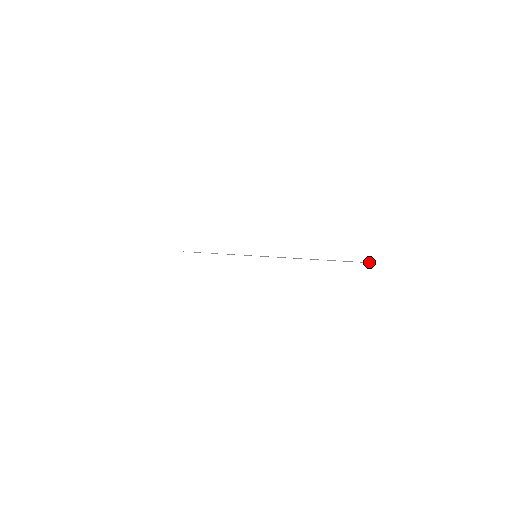
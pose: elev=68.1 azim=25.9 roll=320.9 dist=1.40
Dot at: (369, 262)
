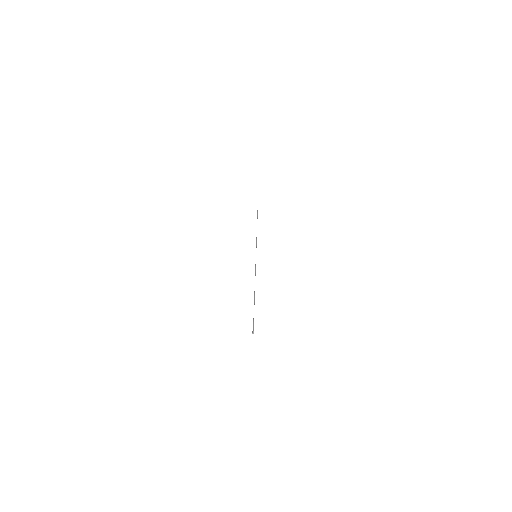
Dot at: (252, 332)
